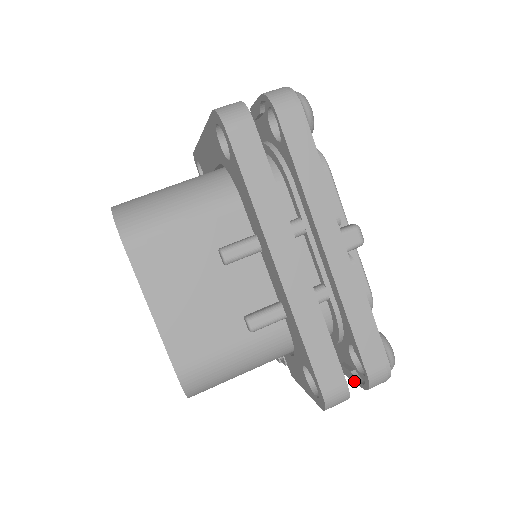
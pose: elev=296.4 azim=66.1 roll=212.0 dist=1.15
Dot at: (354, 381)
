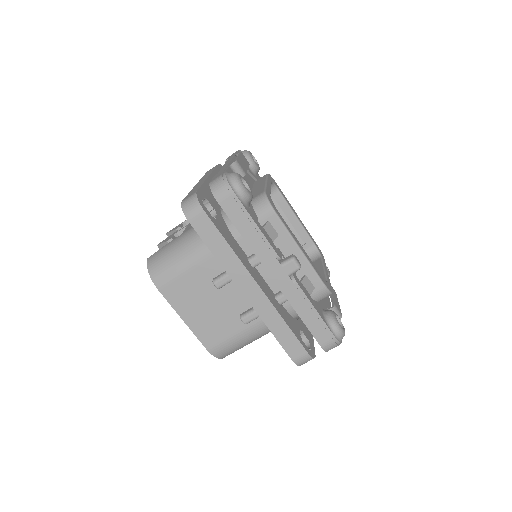
Dot at: occluded
